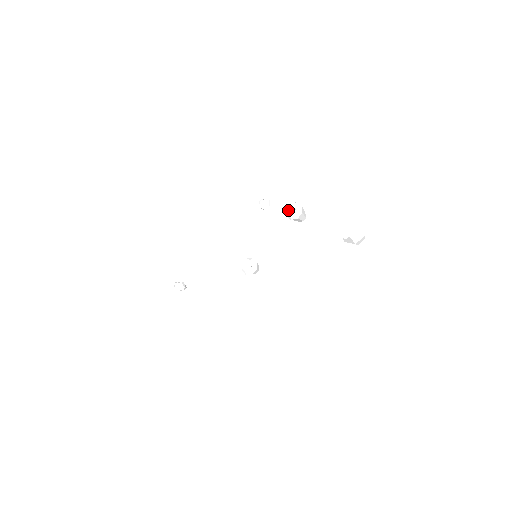
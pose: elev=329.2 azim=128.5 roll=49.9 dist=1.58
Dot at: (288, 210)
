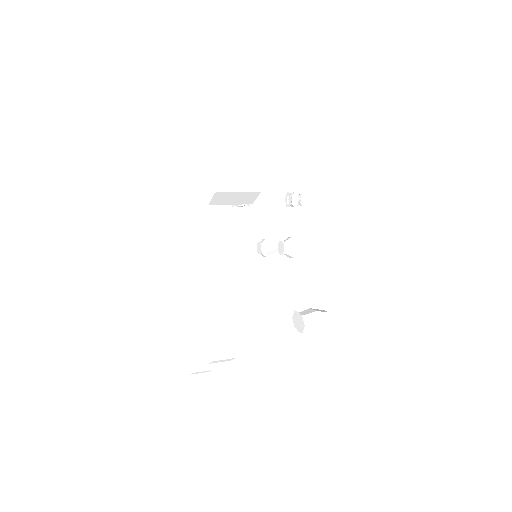
Dot at: (279, 248)
